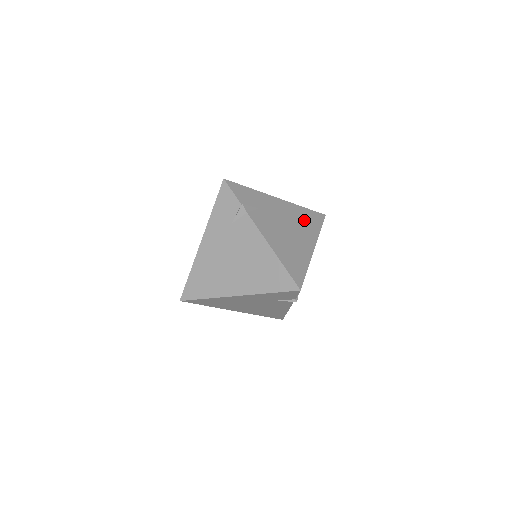
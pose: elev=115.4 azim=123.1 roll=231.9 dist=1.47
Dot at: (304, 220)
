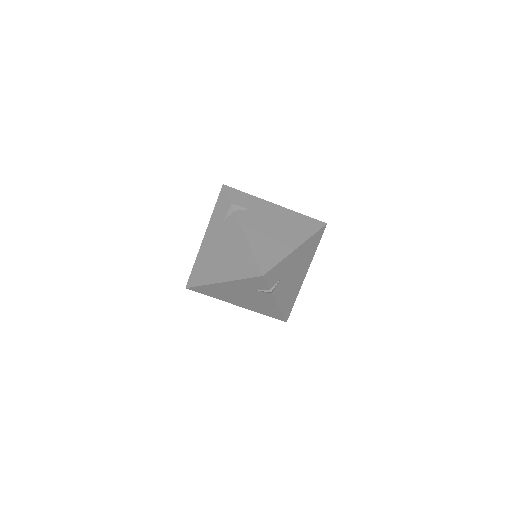
Dot at: (297, 224)
